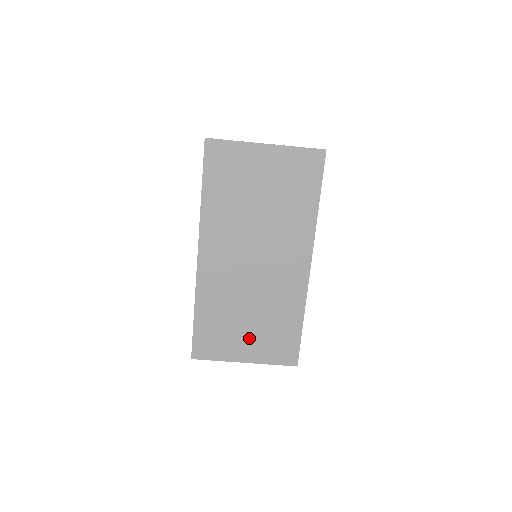
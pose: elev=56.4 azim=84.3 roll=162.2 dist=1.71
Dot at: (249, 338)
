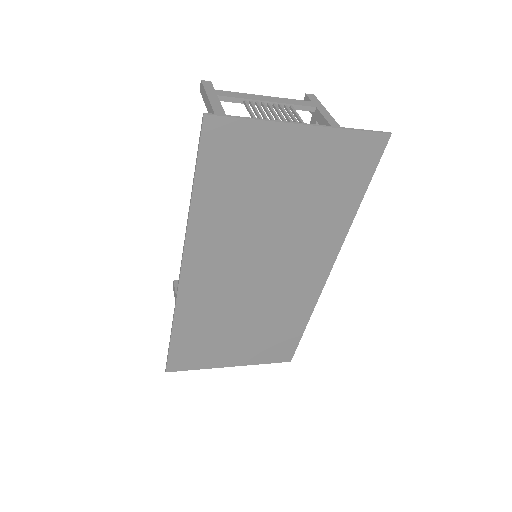
Dot at: (240, 346)
